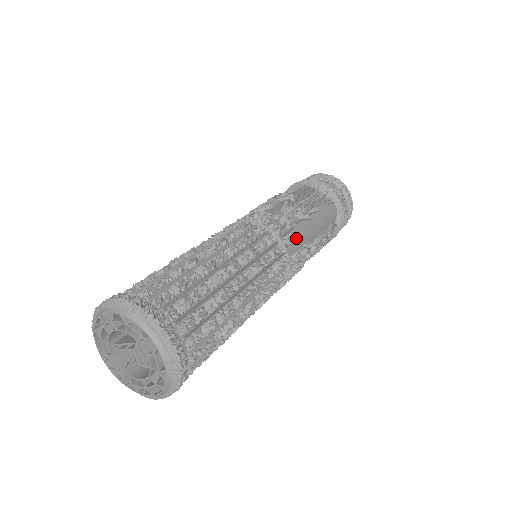
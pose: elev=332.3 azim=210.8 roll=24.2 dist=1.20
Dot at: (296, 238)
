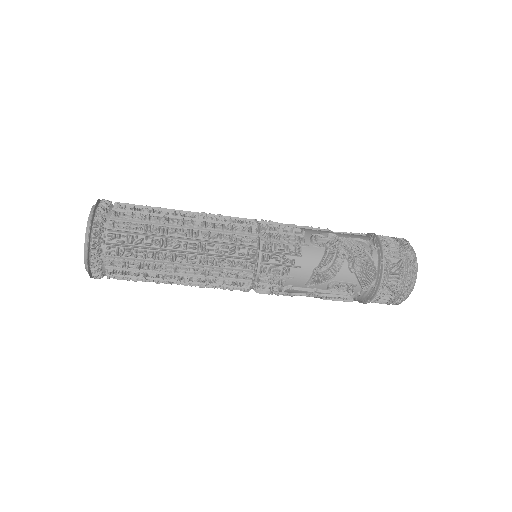
Dot at: (278, 223)
